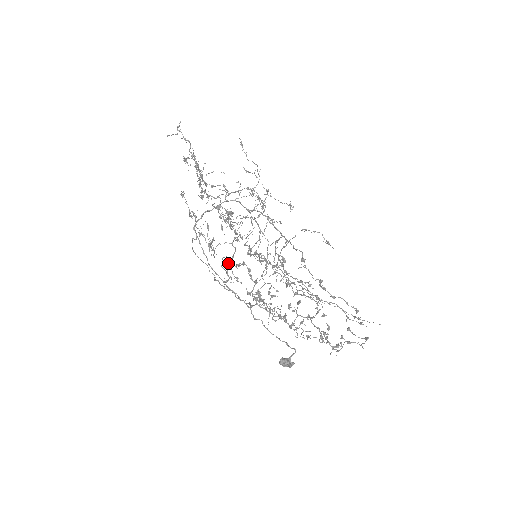
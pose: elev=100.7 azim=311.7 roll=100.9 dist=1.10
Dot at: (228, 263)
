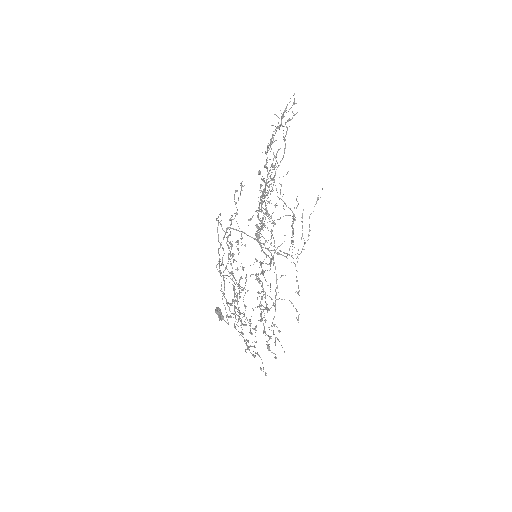
Dot at: occluded
